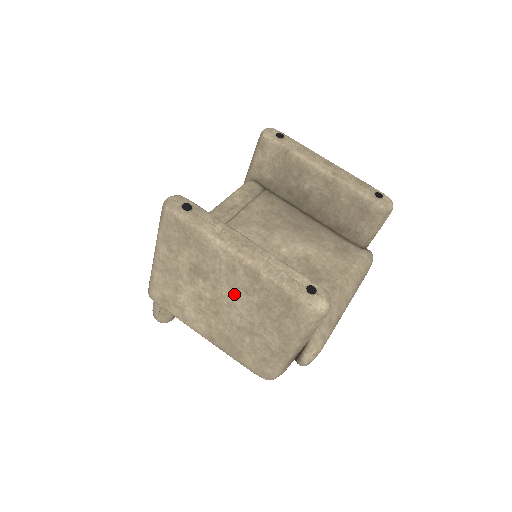
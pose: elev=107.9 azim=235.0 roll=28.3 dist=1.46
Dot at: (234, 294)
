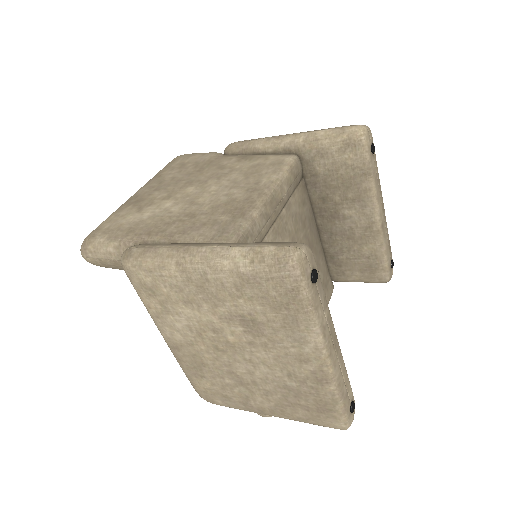
Dot at: (271, 364)
